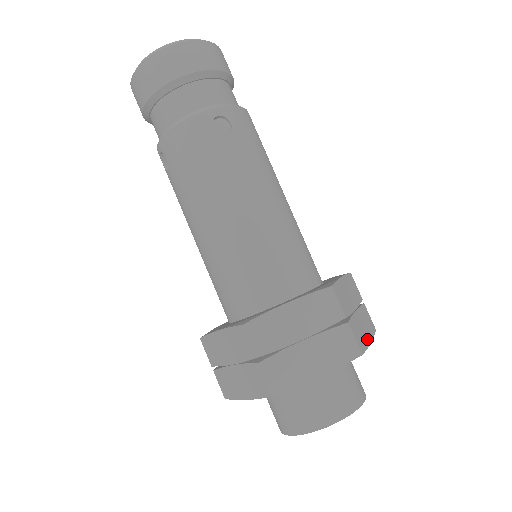
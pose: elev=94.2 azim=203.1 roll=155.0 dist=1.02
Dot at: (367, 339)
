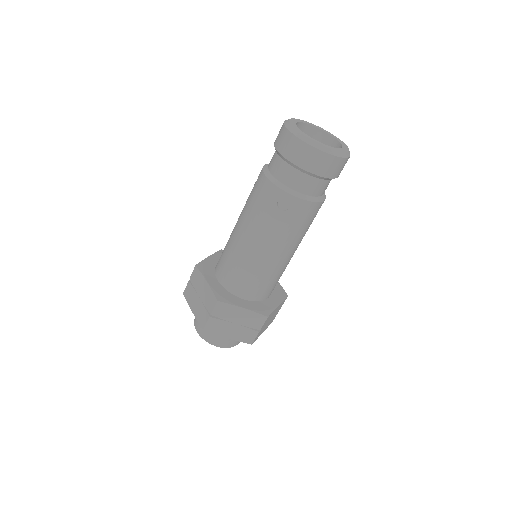
Dot at: occluded
